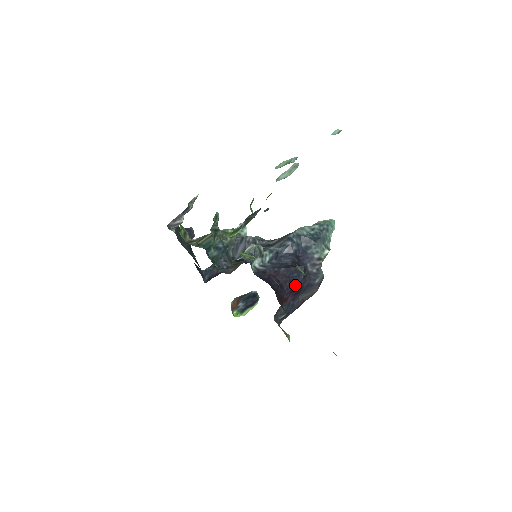
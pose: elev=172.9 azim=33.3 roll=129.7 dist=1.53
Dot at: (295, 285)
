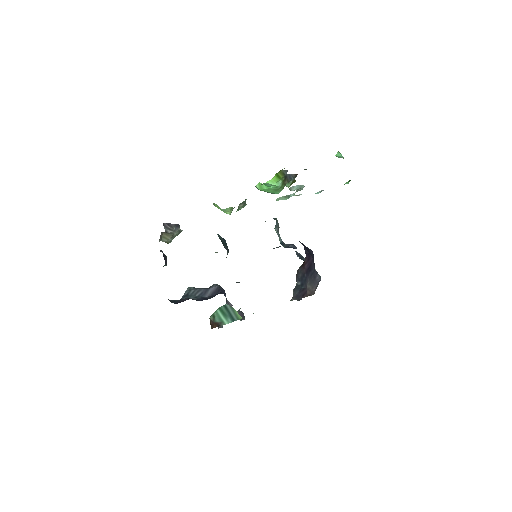
Dot at: (311, 256)
